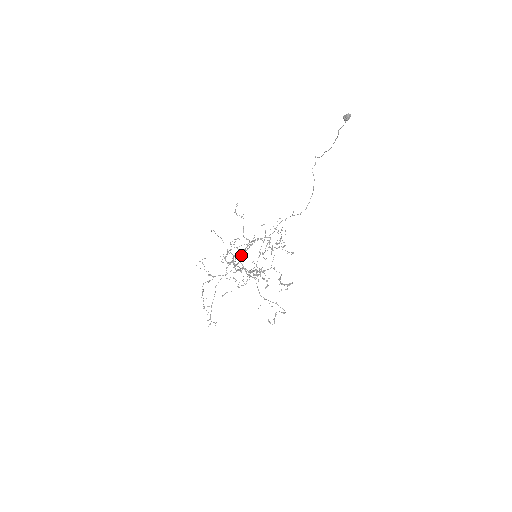
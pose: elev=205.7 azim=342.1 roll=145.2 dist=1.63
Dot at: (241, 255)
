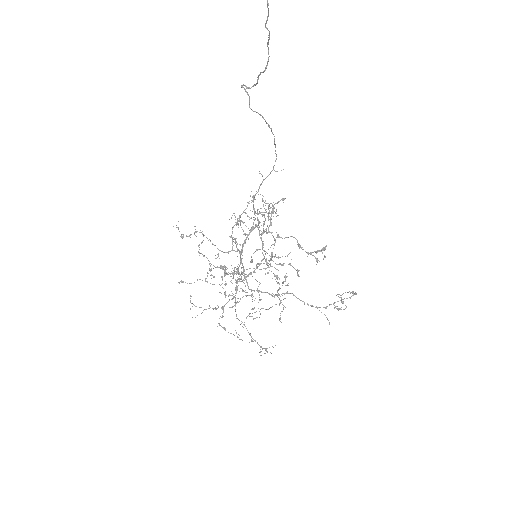
Dot at: occluded
